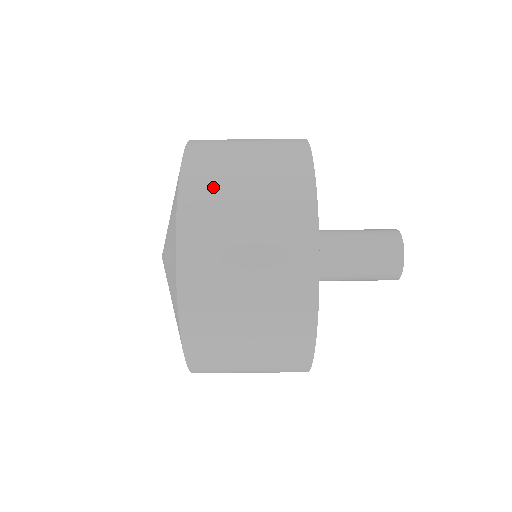
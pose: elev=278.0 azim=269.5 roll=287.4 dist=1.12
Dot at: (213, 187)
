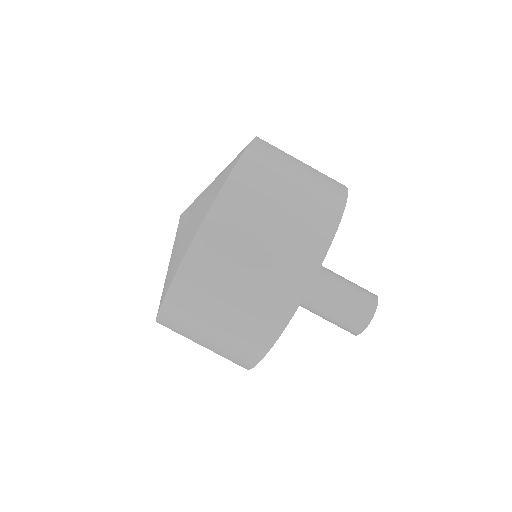
Dot at: (264, 176)
